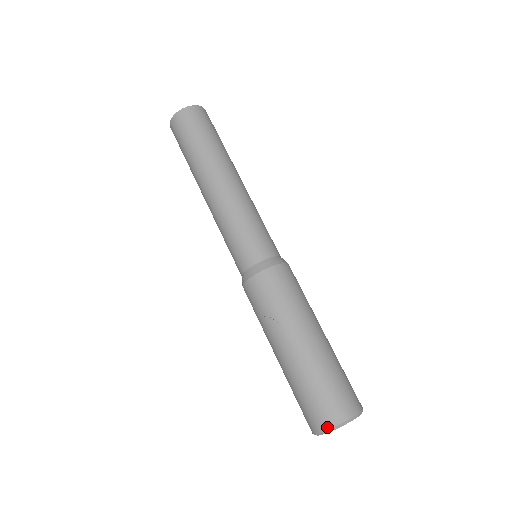
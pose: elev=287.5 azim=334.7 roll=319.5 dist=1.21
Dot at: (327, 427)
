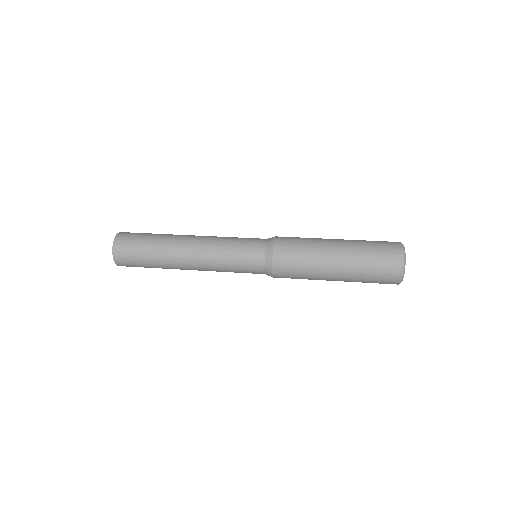
Dot at: (401, 246)
